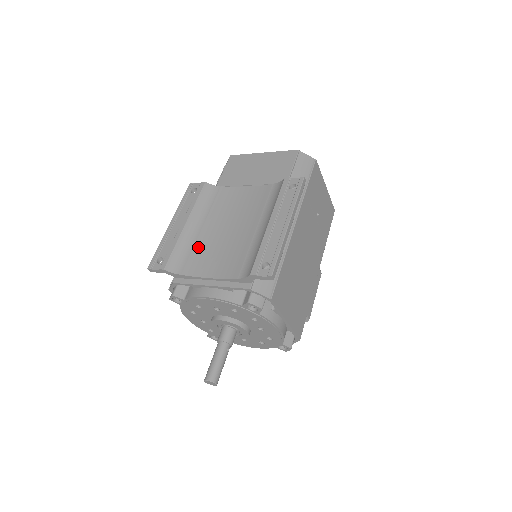
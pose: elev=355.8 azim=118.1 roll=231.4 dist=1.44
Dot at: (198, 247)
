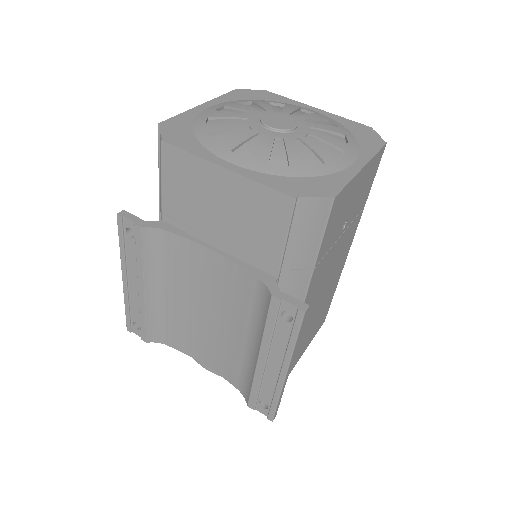
Dot at: (175, 321)
